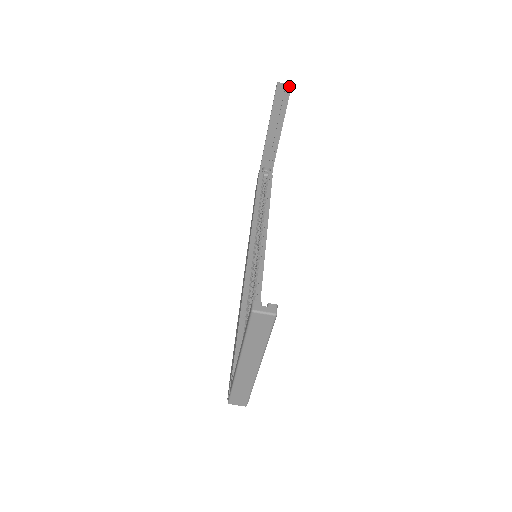
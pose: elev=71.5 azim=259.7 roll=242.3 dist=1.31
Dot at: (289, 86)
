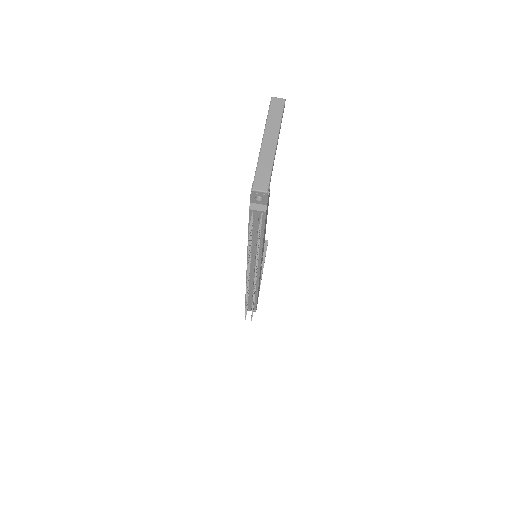
Dot at: (267, 240)
